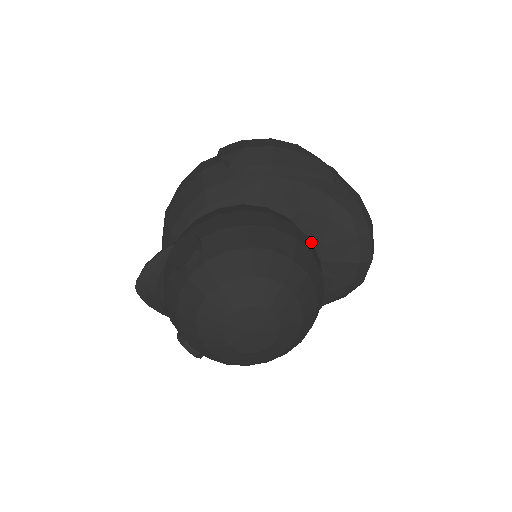
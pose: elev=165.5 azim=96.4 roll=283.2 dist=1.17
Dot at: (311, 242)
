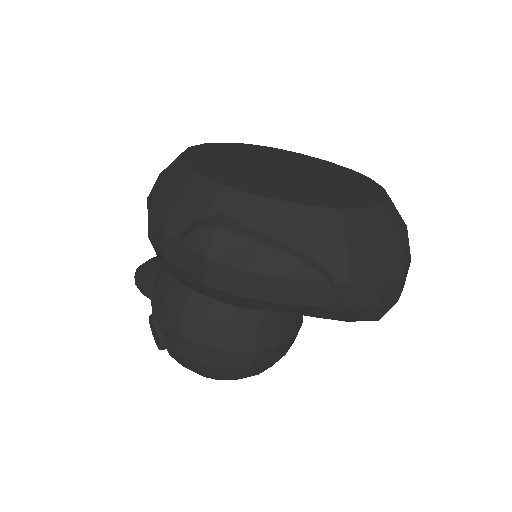
Dot at: (277, 347)
